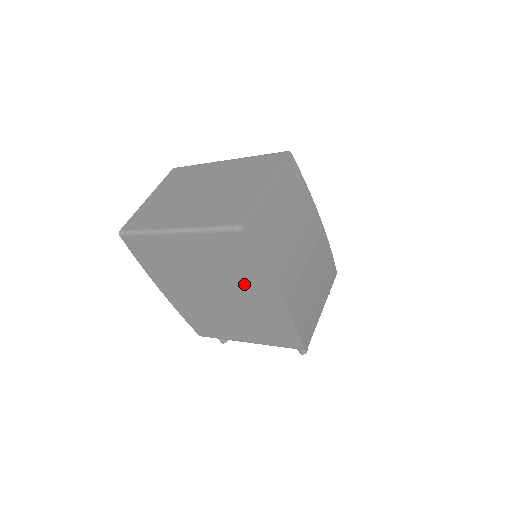
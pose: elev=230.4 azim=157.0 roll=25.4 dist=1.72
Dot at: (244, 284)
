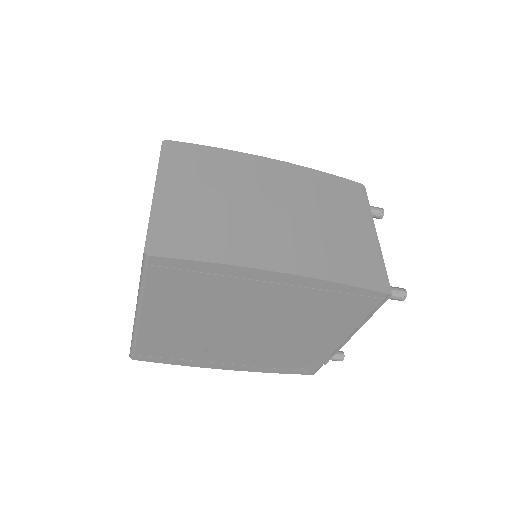
Dot at: (241, 297)
